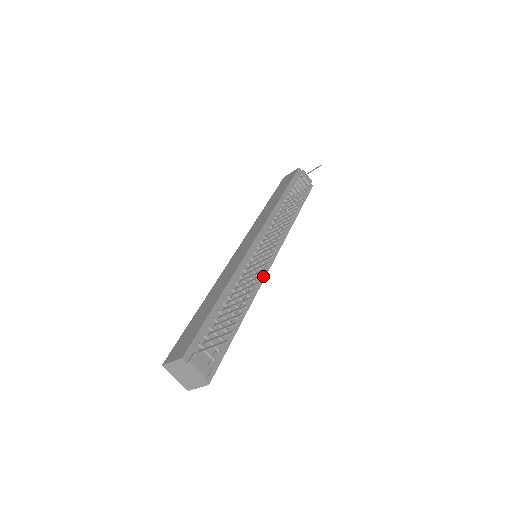
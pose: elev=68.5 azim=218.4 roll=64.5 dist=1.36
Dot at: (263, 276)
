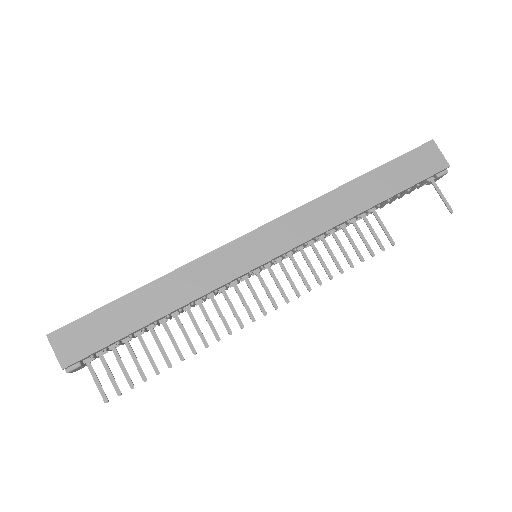
Dot at: occluded
